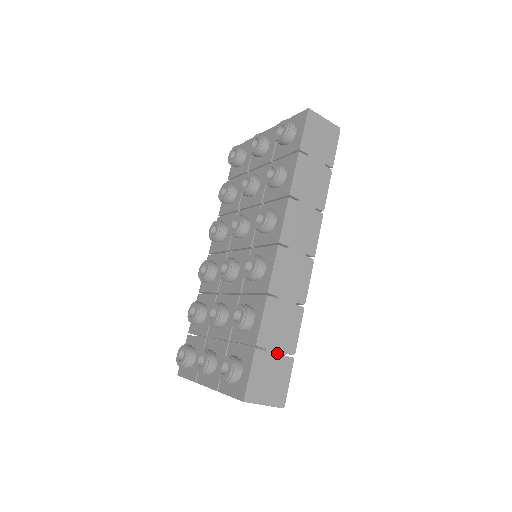
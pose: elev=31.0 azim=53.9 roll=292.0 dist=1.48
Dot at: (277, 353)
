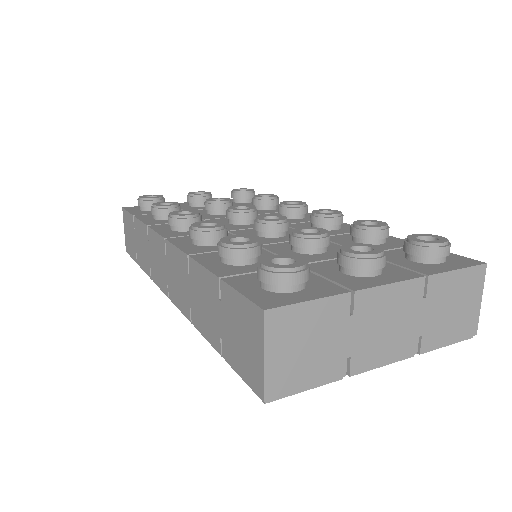
Dot at: occluded
